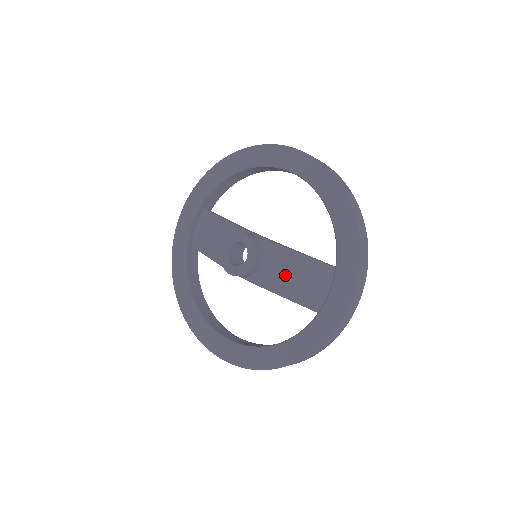
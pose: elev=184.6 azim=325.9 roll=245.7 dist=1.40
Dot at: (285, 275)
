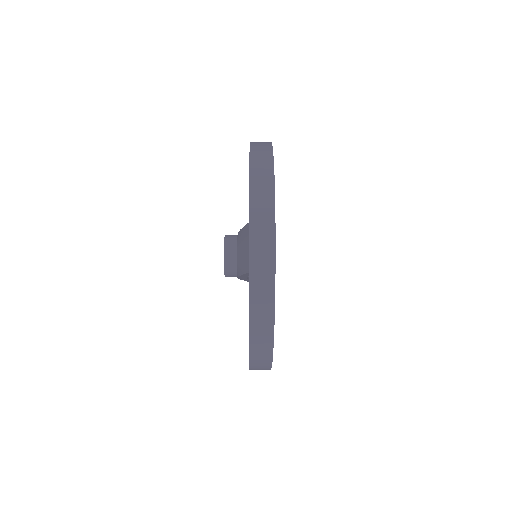
Dot at: (243, 251)
